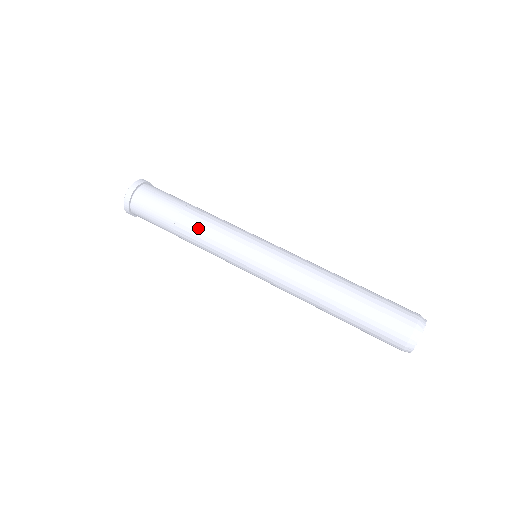
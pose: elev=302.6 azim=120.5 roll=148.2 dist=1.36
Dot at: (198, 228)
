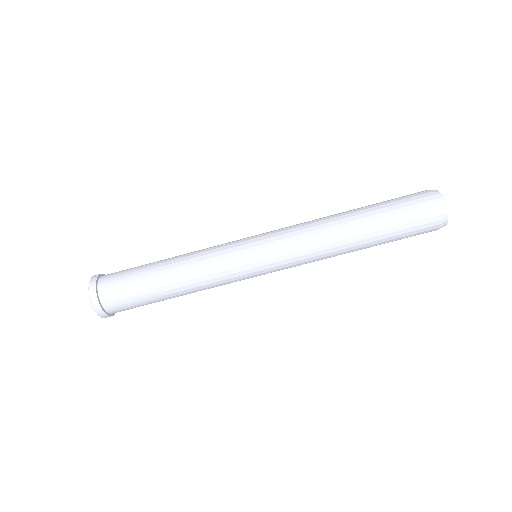
Dot at: occluded
